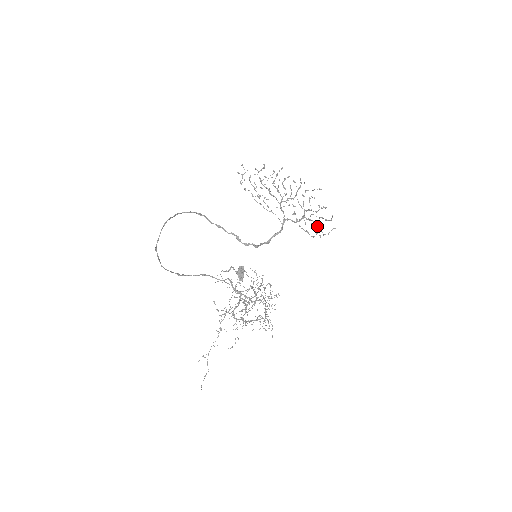
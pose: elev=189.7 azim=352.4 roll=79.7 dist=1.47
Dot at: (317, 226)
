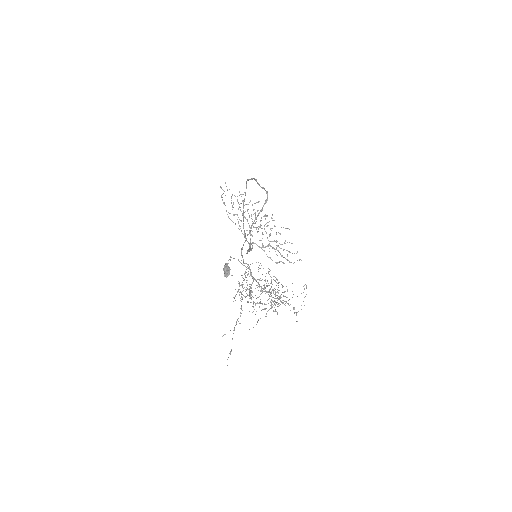
Dot at: (281, 255)
